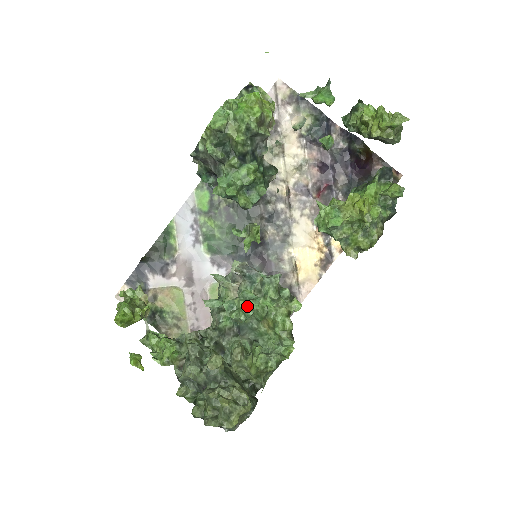
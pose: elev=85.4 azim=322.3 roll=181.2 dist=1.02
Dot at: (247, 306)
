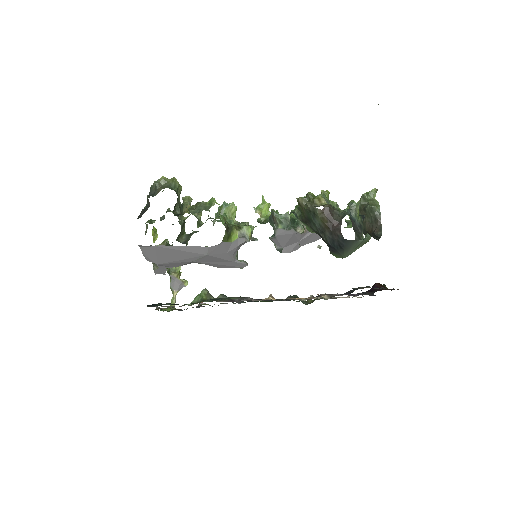
Dot at: occluded
